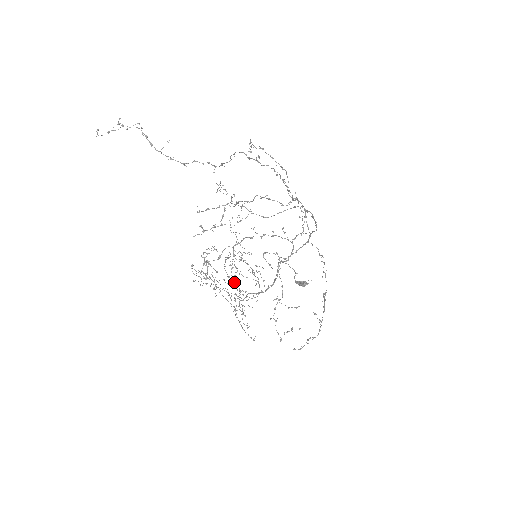
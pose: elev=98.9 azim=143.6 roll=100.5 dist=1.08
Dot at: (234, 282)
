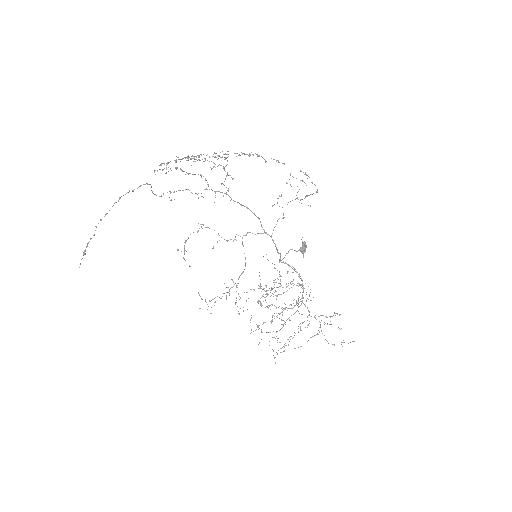
Dot at: occluded
